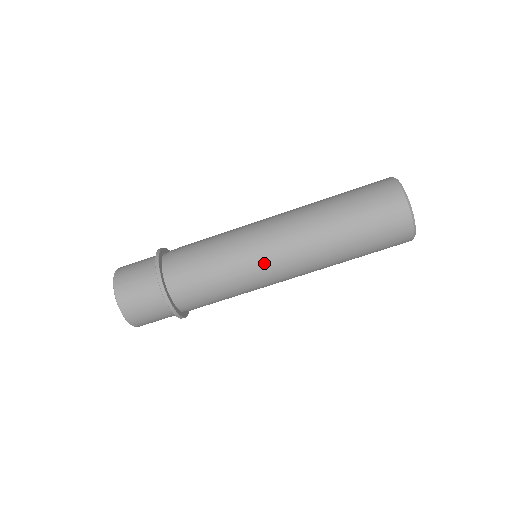
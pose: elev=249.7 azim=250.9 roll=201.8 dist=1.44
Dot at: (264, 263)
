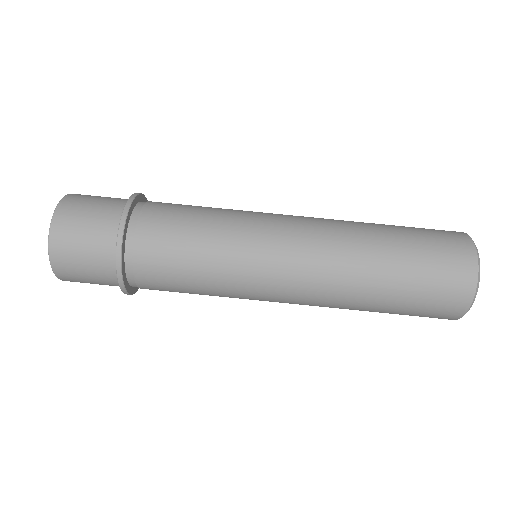
Dot at: (267, 276)
